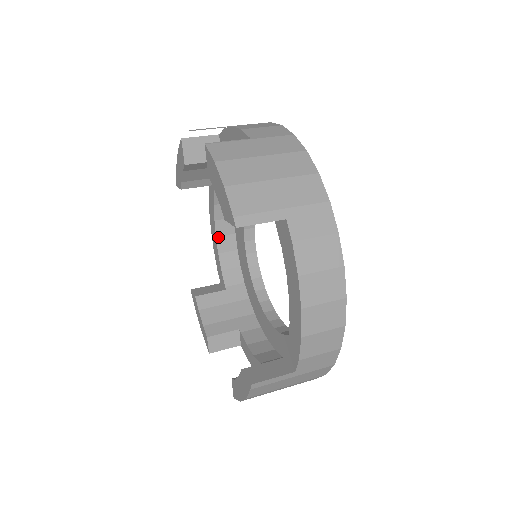
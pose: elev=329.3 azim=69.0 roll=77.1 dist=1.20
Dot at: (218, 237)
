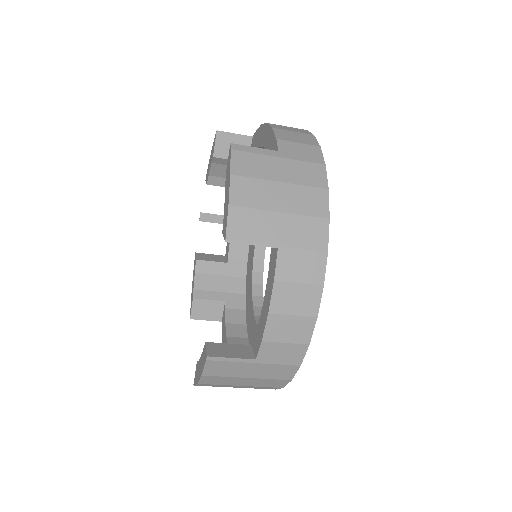
Dot at: occluded
